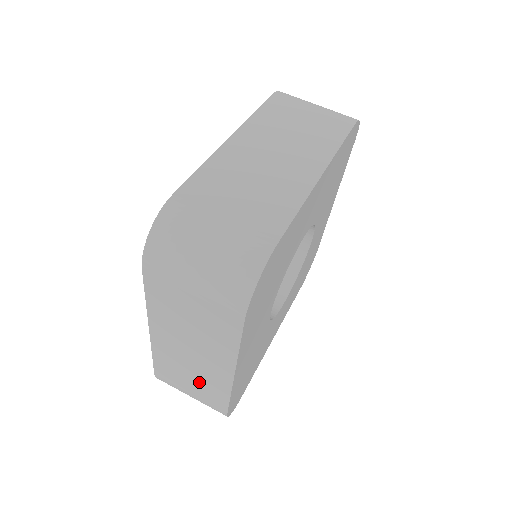
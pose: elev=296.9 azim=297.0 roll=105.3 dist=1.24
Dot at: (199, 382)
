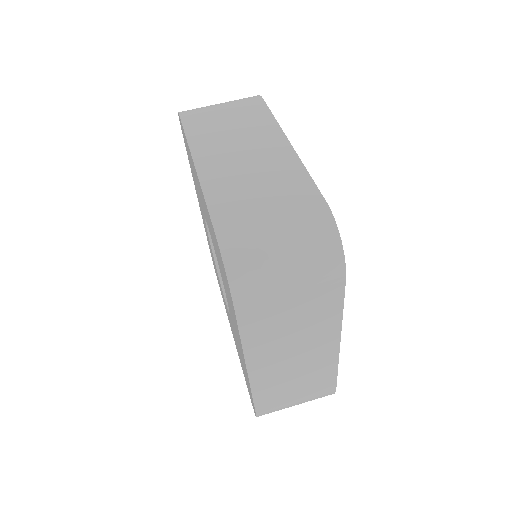
Dot at: (305, 381)
